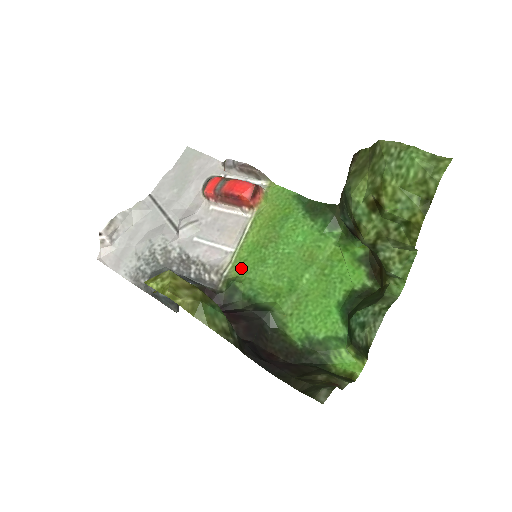
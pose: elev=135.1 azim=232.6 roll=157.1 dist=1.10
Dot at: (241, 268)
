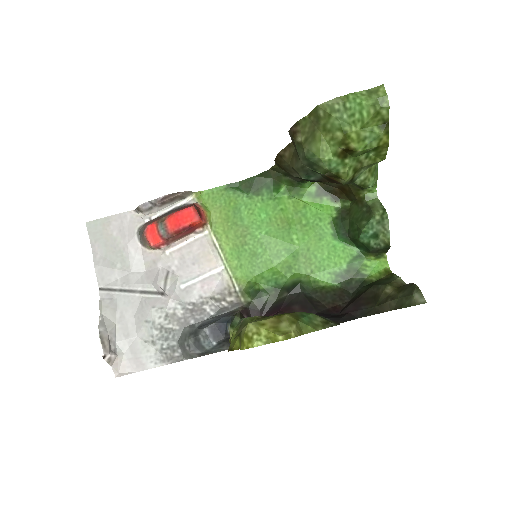
Dot at: (244, 274)
